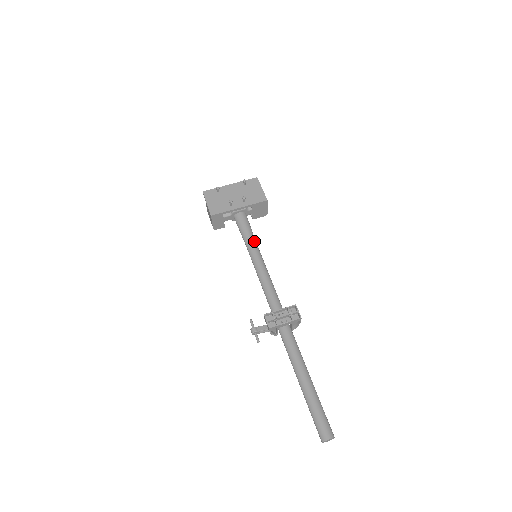
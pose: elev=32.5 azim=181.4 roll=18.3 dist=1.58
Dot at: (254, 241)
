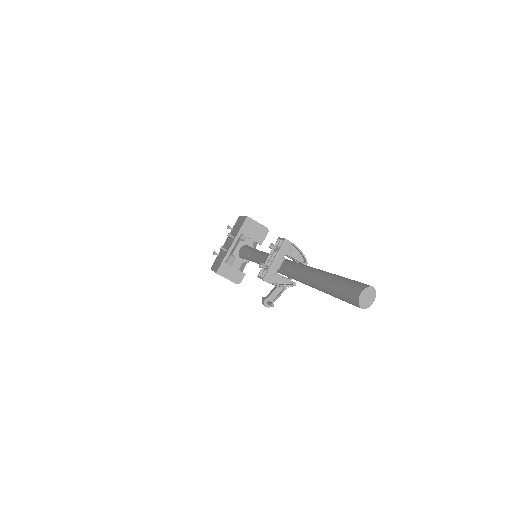
Dot at: (254, 250)
